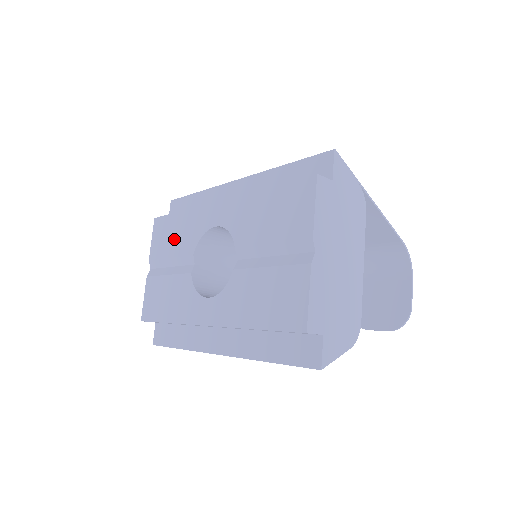
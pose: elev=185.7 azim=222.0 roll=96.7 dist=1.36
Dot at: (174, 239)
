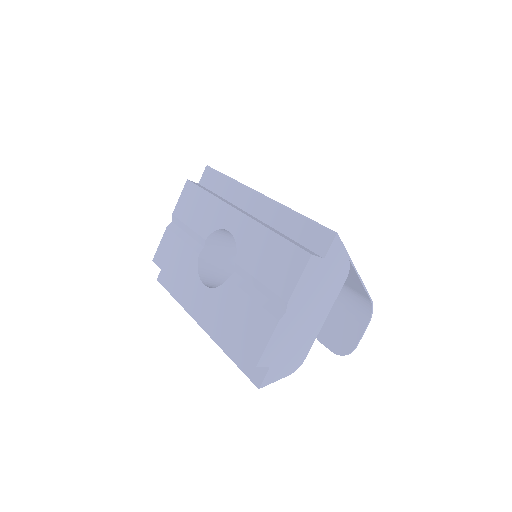
Dot at: (196, 213)
